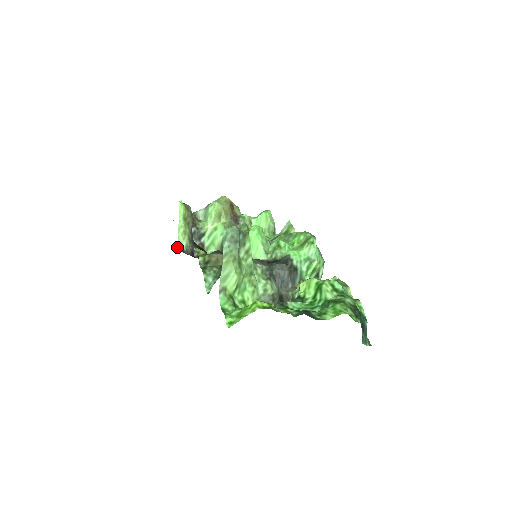
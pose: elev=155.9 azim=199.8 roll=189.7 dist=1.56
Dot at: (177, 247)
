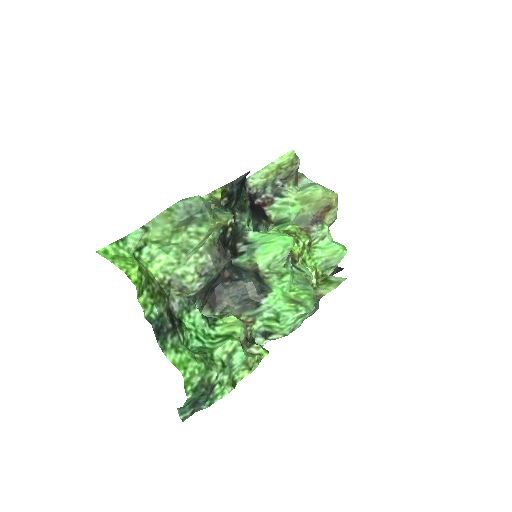
Dot at: (249, 176)
